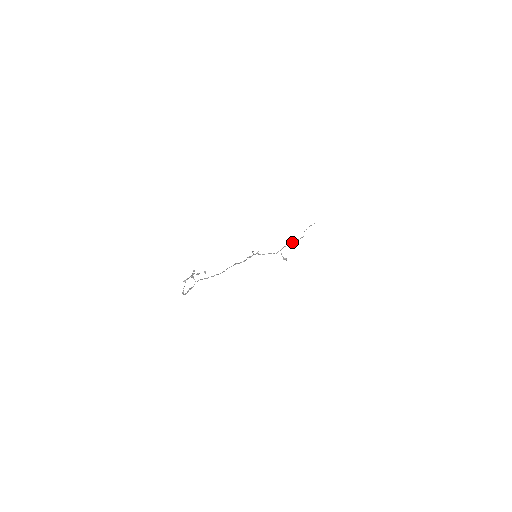
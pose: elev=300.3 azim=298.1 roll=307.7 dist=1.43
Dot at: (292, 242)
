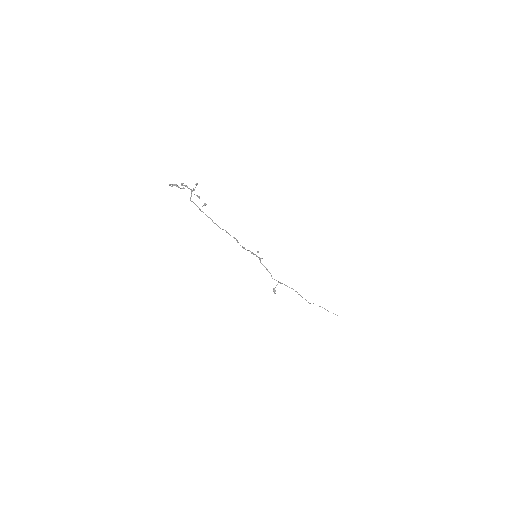
Dot at: occluded
